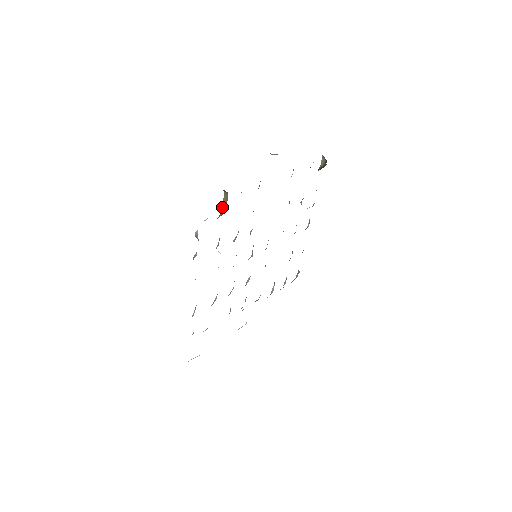
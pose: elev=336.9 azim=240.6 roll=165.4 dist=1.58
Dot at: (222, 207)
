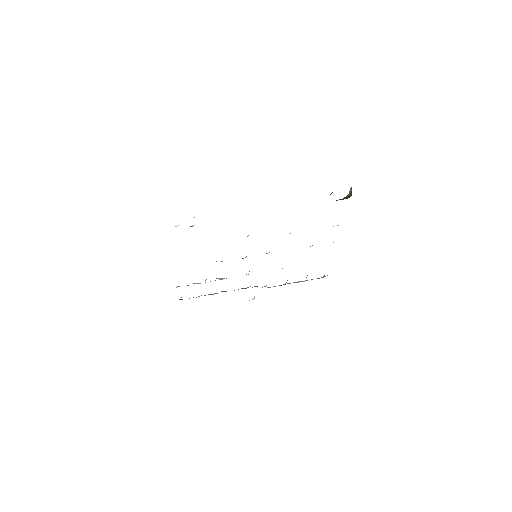
Dot at: occluded
